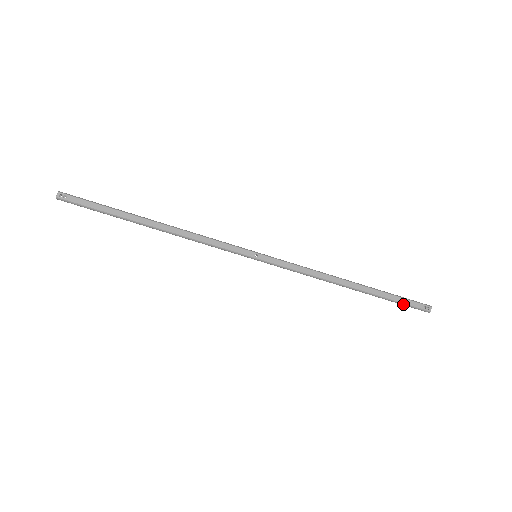
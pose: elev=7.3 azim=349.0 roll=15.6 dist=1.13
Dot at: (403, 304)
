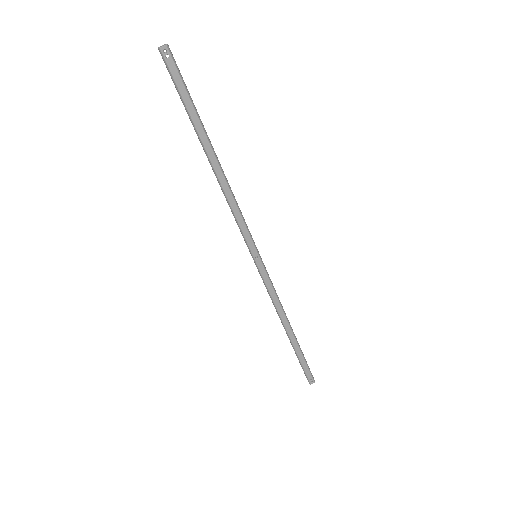
Dot at: (302, 367)
